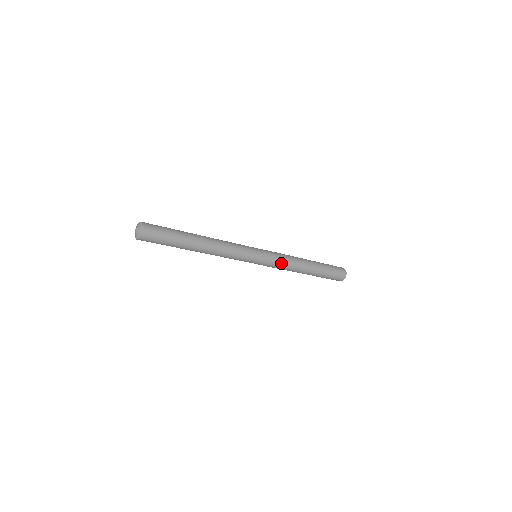
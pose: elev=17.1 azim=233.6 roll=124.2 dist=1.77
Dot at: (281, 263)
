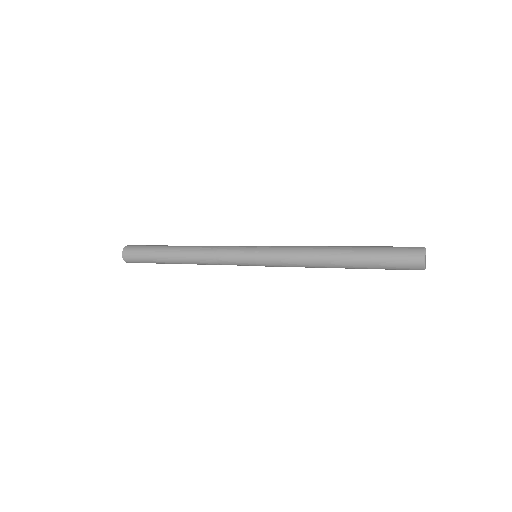
Dot at: (286, 262)
